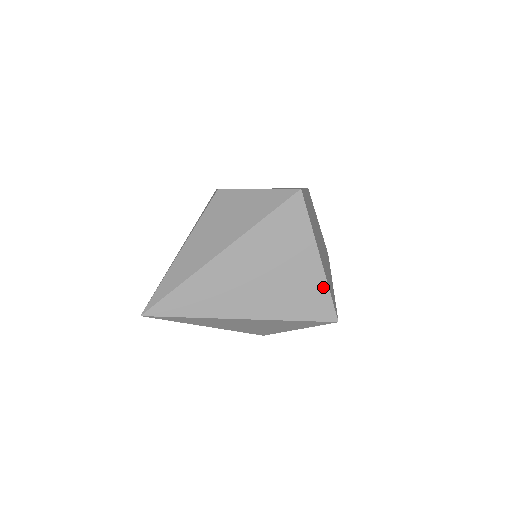
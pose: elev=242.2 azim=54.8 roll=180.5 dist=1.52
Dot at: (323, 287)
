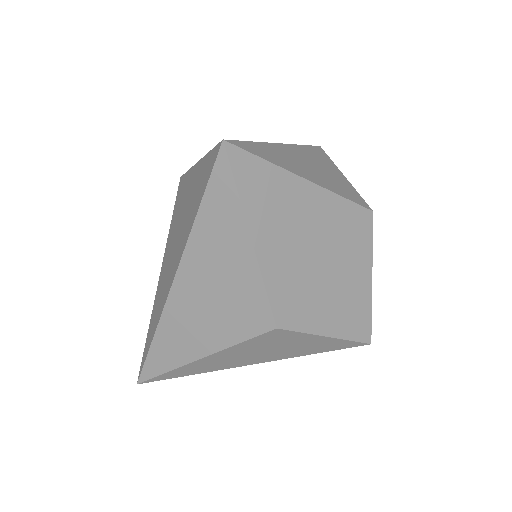
Dot at: occluded
